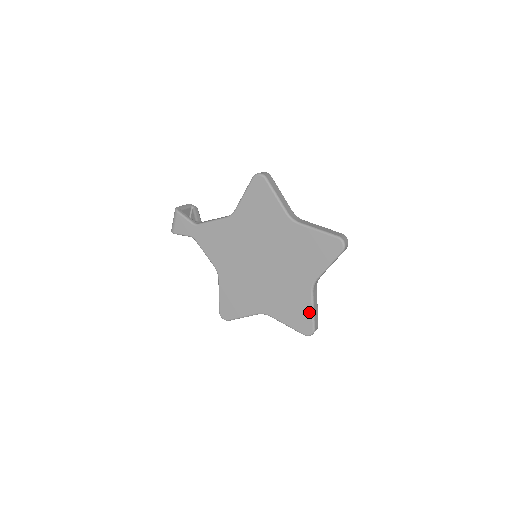
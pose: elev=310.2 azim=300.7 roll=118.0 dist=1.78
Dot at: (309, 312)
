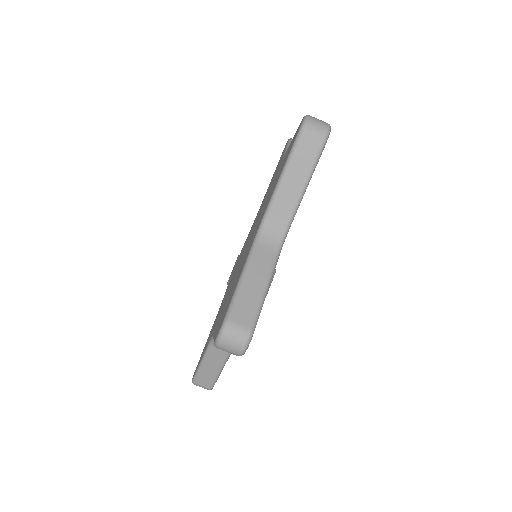
Dot at: (236, 285)
